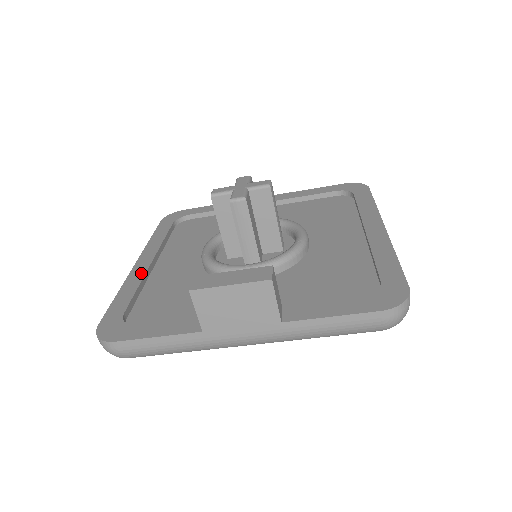
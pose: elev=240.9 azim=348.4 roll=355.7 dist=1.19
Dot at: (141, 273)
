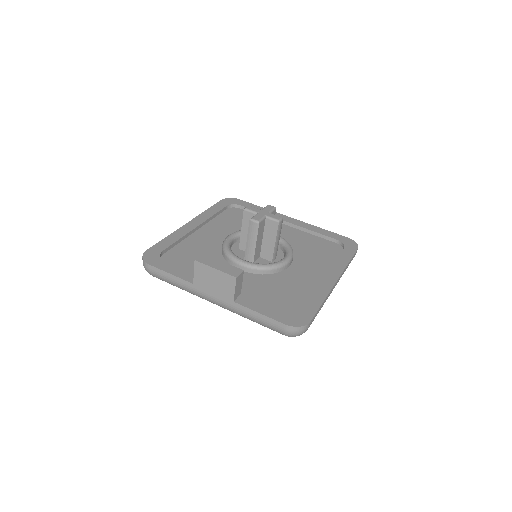
Dot at: (187, 231)
